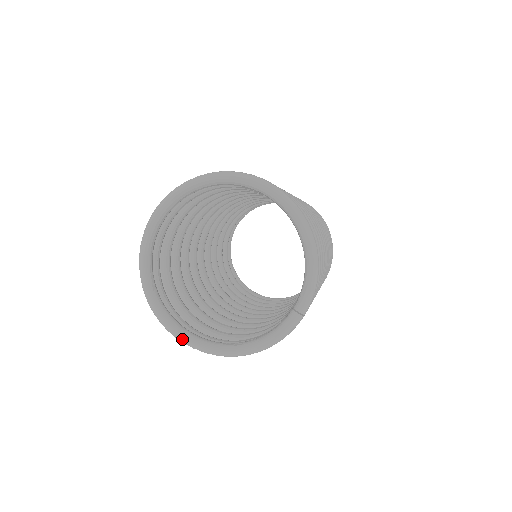
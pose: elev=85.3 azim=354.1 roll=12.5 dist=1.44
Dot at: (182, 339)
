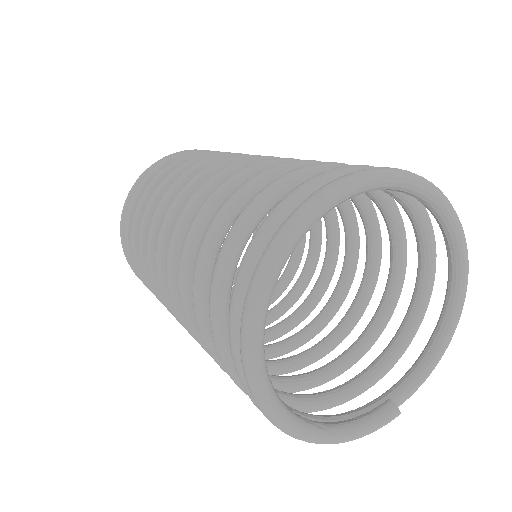
Dot at: (265, 396)
